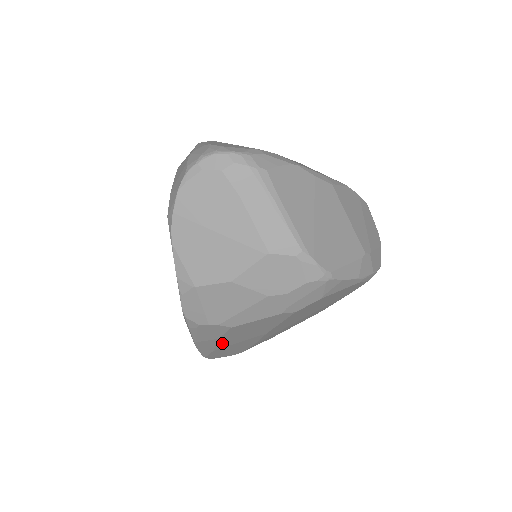
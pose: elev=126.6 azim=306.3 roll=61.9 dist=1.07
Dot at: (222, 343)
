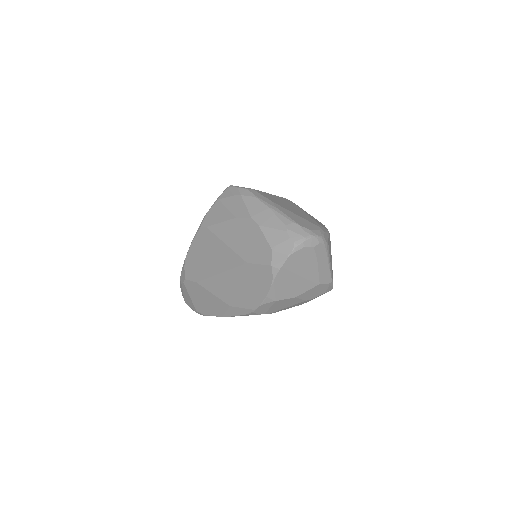
Dot at: occluded
